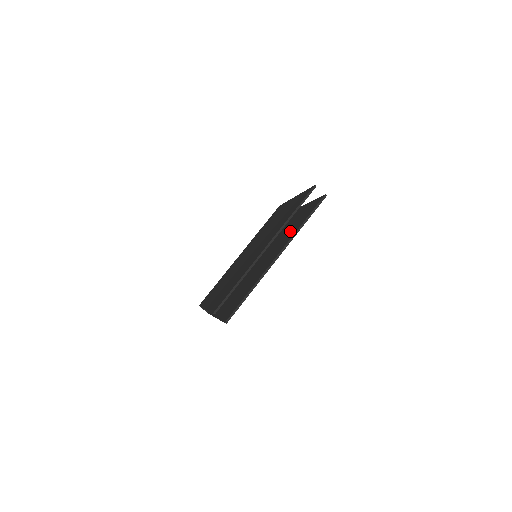
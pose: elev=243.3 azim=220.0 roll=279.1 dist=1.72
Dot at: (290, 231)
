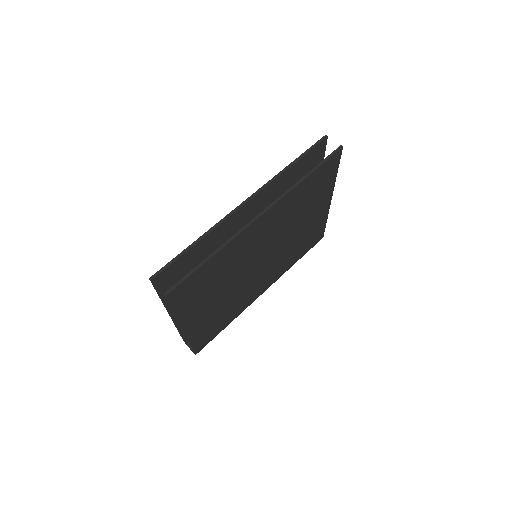
Dot at: occluded
